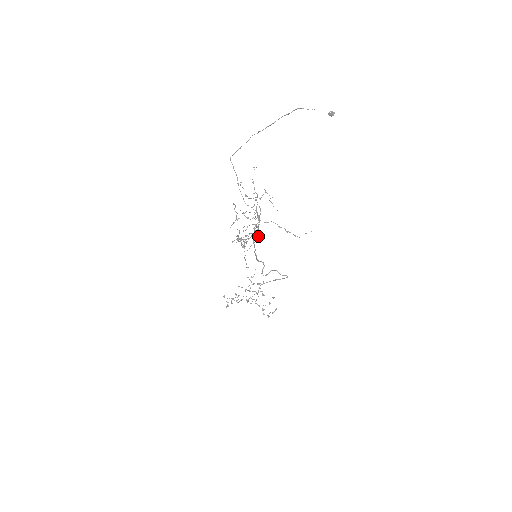
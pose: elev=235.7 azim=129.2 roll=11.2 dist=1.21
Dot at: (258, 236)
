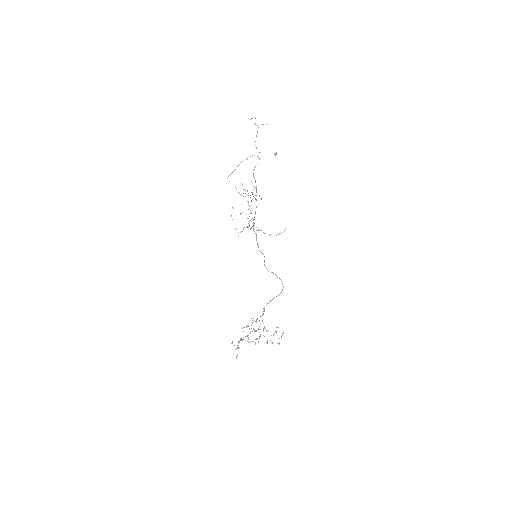
Dot at: occluded
